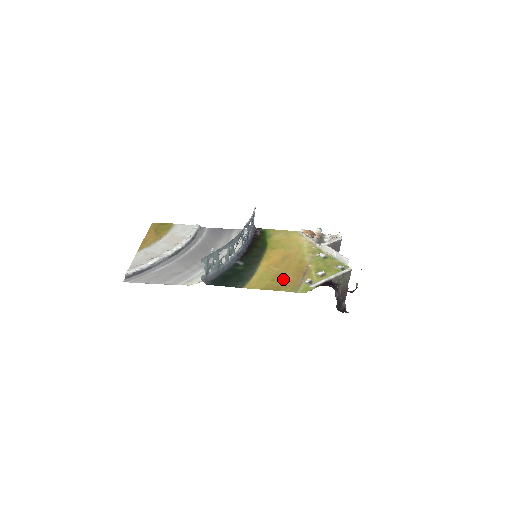
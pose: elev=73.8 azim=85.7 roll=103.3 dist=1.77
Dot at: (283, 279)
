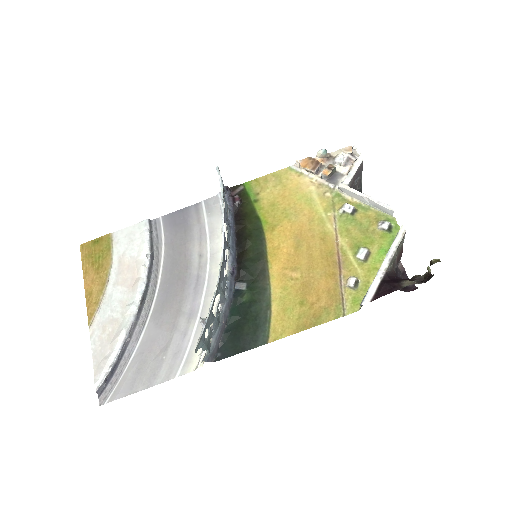
Dot at: (315, 294)
